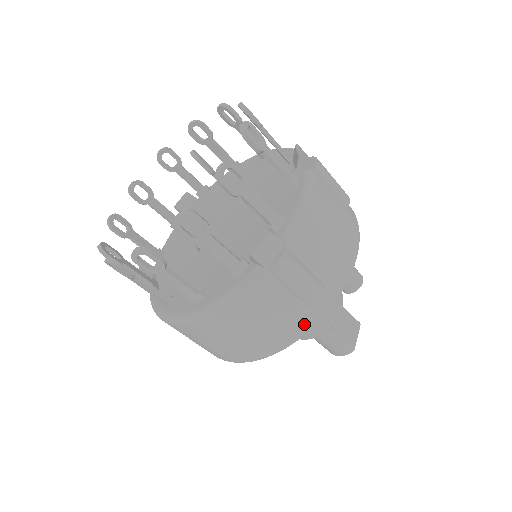
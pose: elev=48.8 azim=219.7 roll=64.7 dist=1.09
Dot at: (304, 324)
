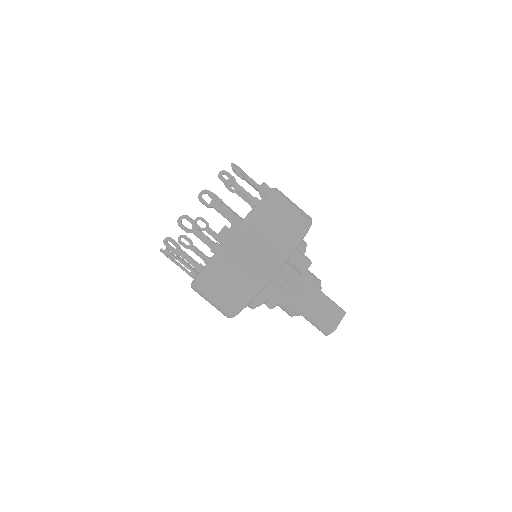
Dot at: (255, 284)
